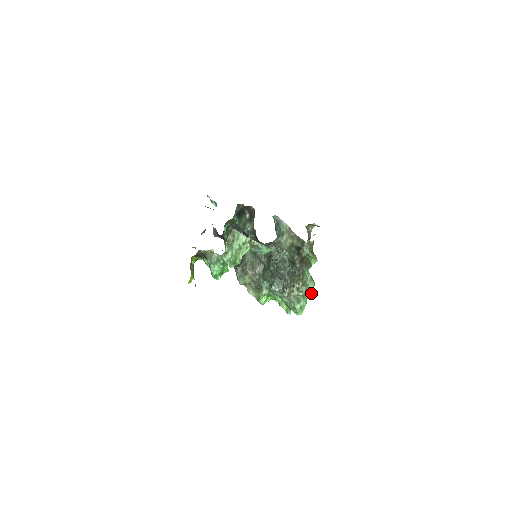
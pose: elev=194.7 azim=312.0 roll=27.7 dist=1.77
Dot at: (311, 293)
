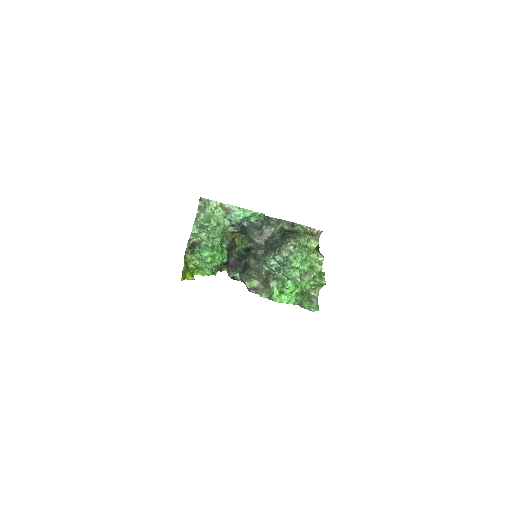
Dot at: (317, 264)
